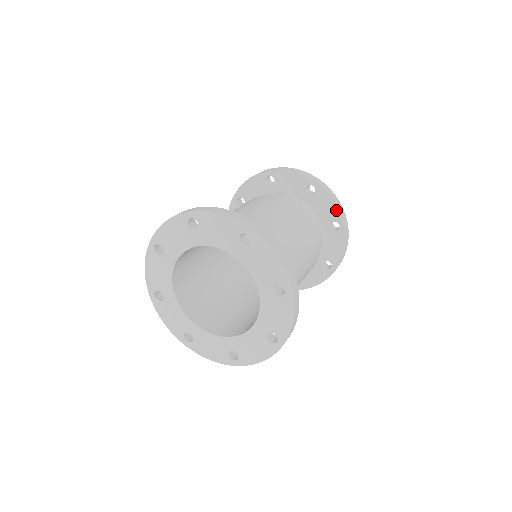
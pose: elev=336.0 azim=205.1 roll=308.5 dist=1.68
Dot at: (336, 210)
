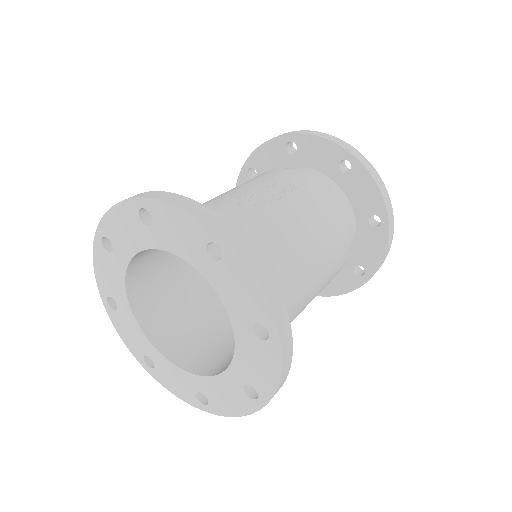
Dot at: (377, 262)
